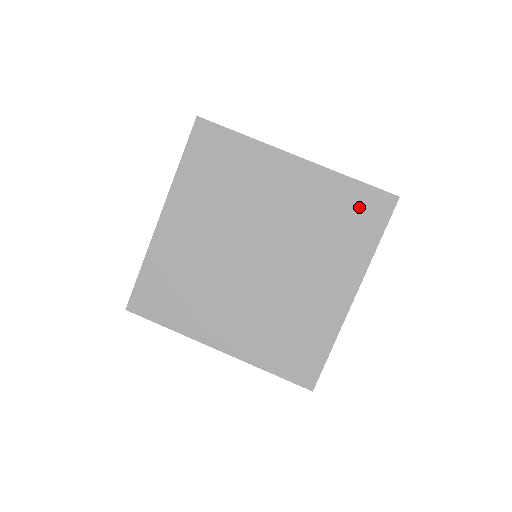
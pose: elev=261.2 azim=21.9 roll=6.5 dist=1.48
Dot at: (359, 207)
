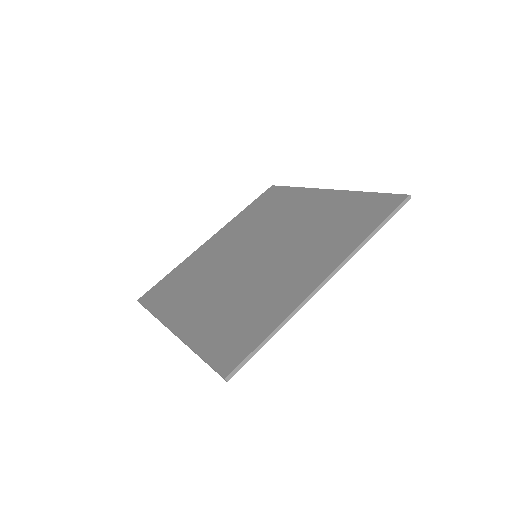
Dot at: (365, 209)
